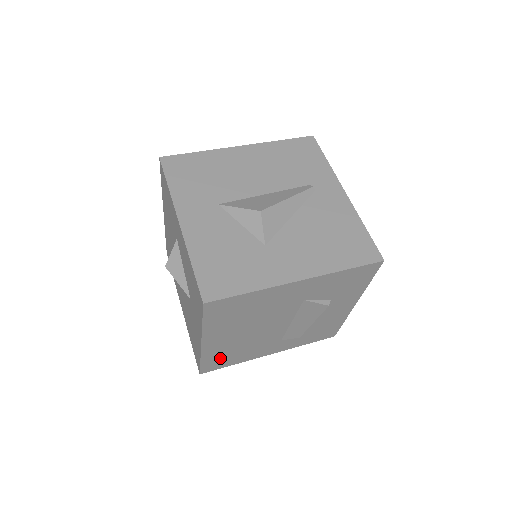
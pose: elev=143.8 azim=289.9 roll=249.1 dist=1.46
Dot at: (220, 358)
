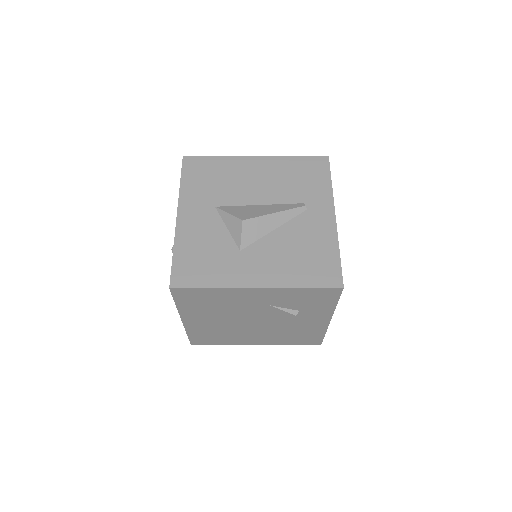
Dot at: (205, 336)
